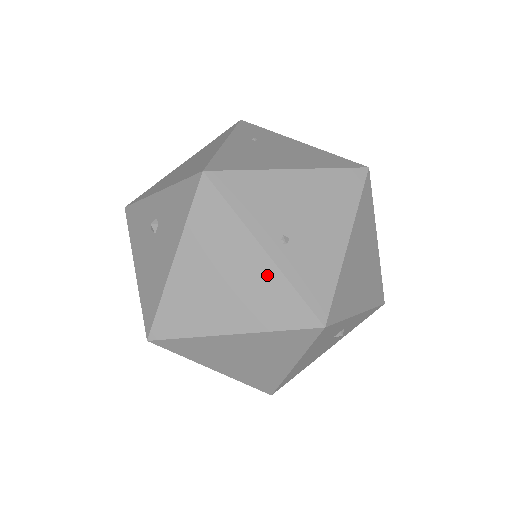
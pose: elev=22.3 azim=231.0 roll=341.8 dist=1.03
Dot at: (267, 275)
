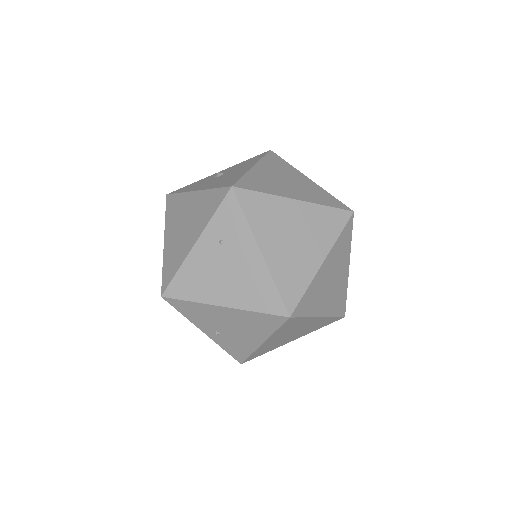
Dot at: occluded
